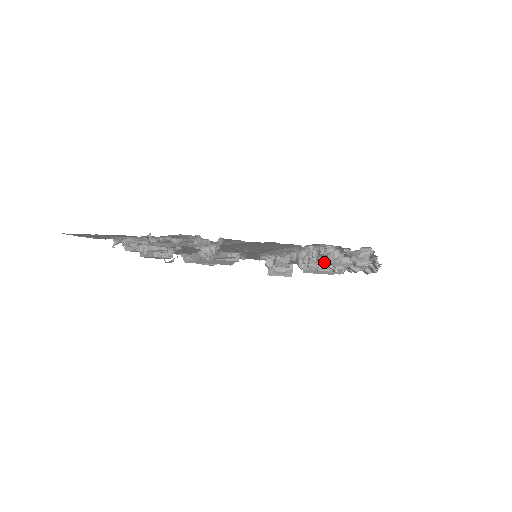
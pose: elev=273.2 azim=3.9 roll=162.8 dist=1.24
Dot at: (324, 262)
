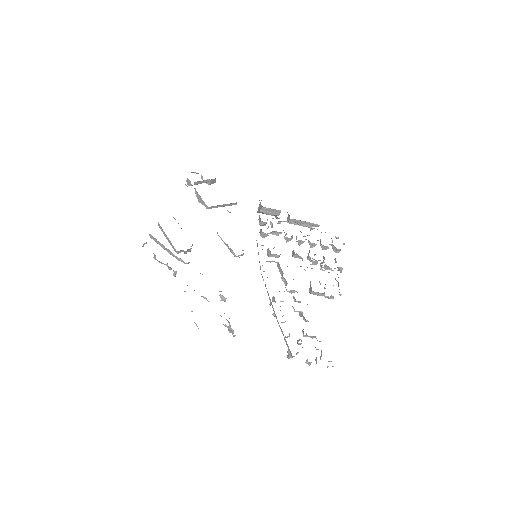
Dot at: (304, 317)
